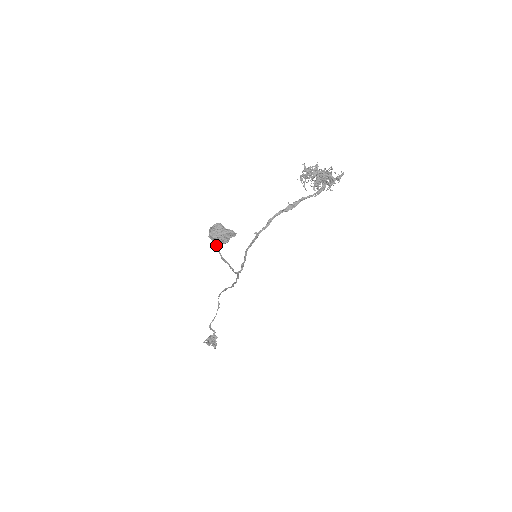
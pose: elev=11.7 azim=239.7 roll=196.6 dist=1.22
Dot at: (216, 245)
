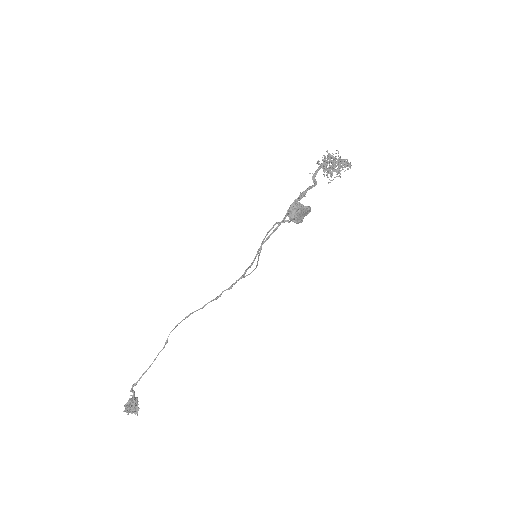
Dot at: (266, 234)
